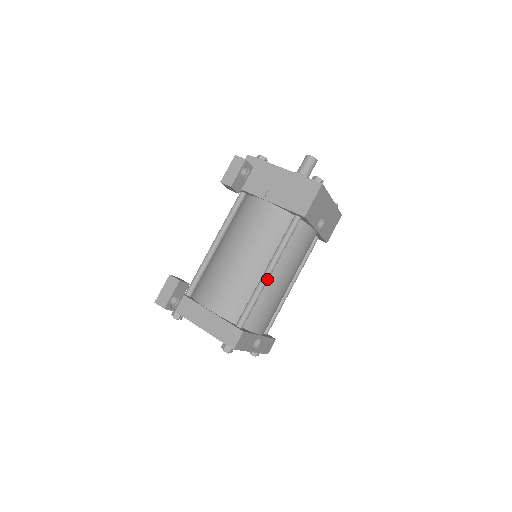
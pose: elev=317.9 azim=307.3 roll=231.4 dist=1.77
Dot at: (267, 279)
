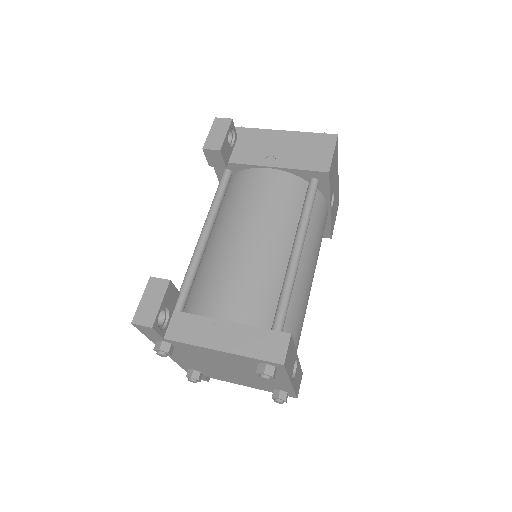
Dot at: (298, 261)
